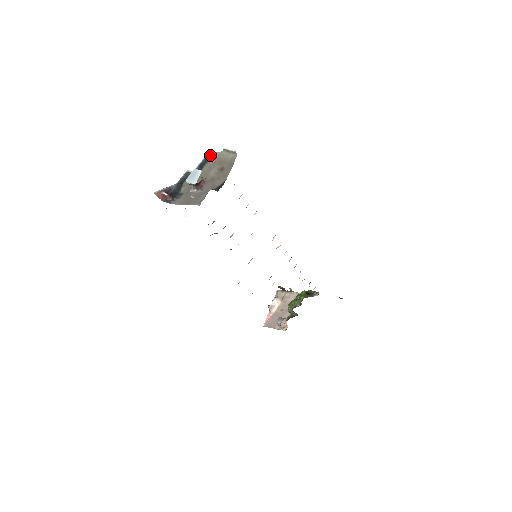
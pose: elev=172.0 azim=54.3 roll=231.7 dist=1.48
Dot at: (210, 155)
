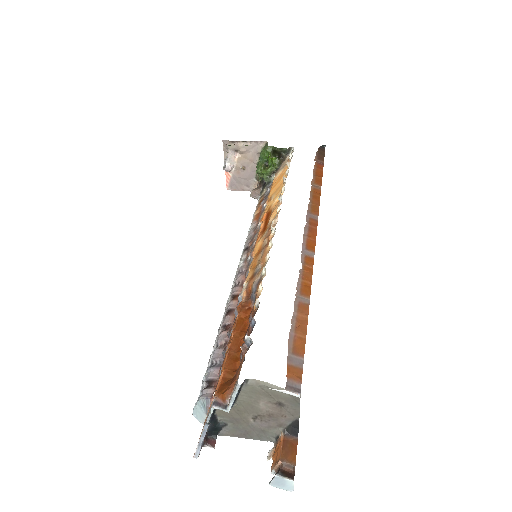
Dot at: (240, 387)
